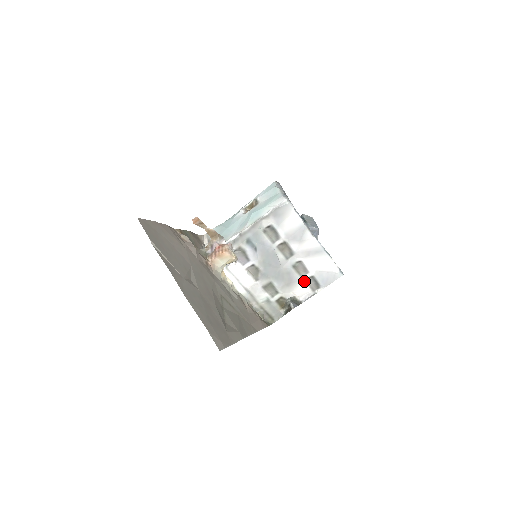
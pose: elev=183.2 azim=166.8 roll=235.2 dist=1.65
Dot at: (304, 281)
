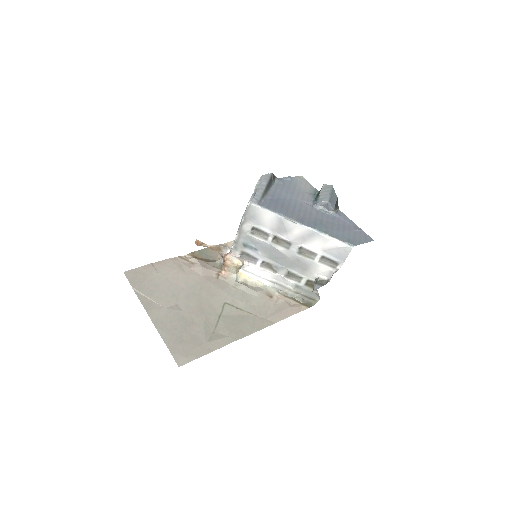
Dot at: (318, 262)
